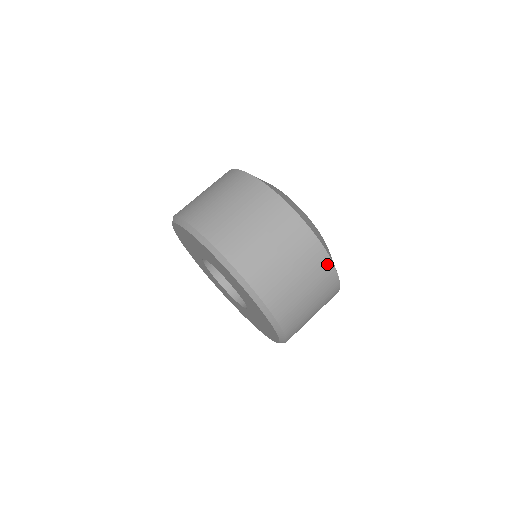
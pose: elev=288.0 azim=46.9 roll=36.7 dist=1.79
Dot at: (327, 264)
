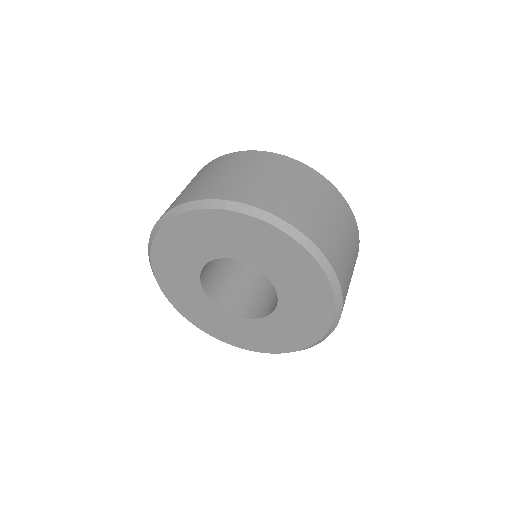
Dot at: (358, 239)
